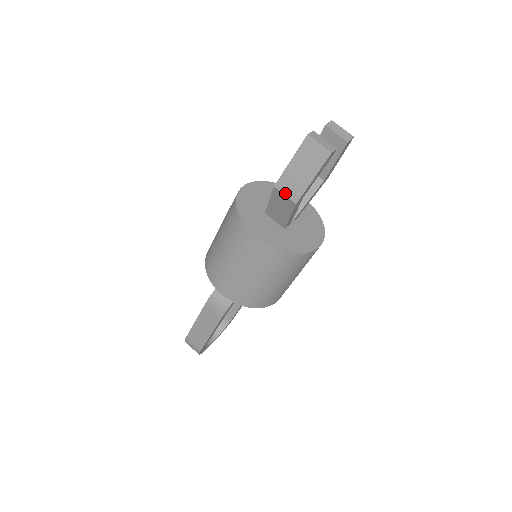
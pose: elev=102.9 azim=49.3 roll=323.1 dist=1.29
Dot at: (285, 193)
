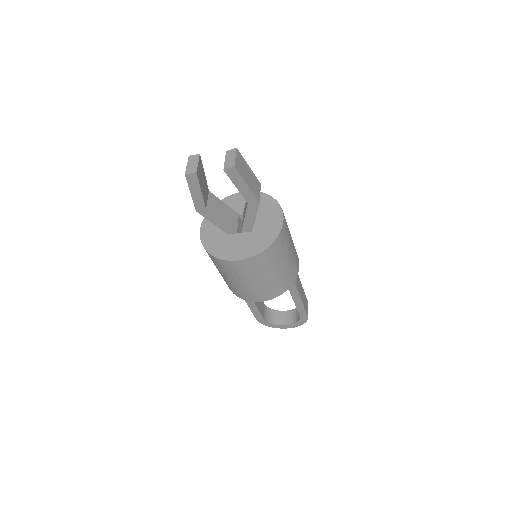
Dot at: occluded
